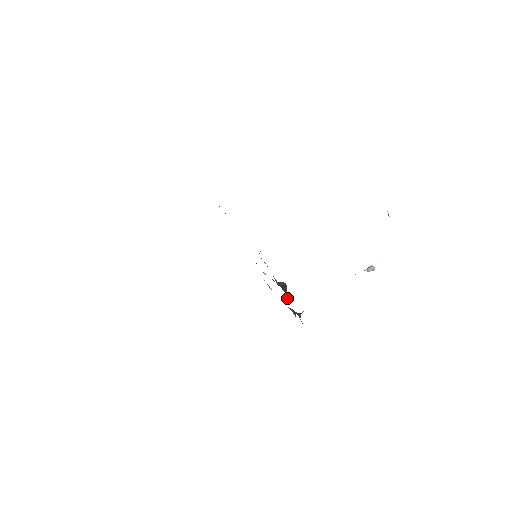
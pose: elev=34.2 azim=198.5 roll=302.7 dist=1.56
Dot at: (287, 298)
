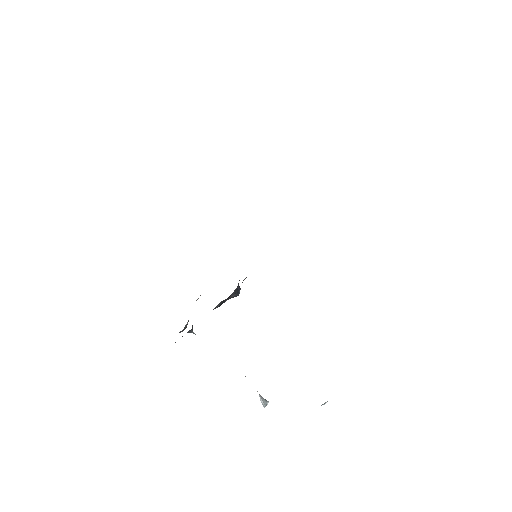
Dot at: (221, 301)
